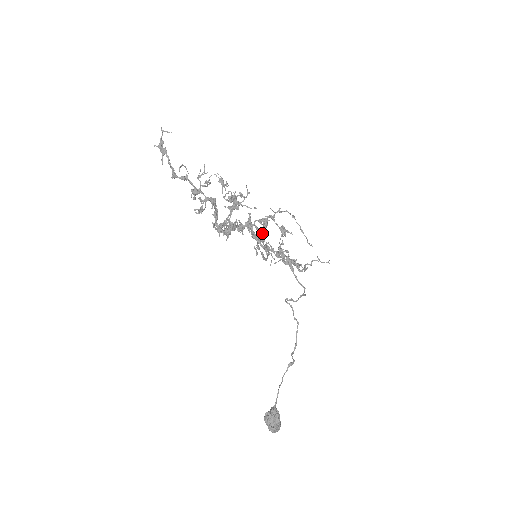
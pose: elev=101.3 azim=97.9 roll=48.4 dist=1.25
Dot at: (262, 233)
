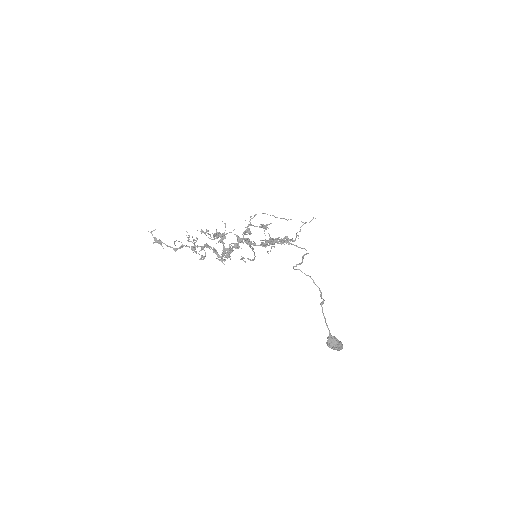
Dot at: occluded
